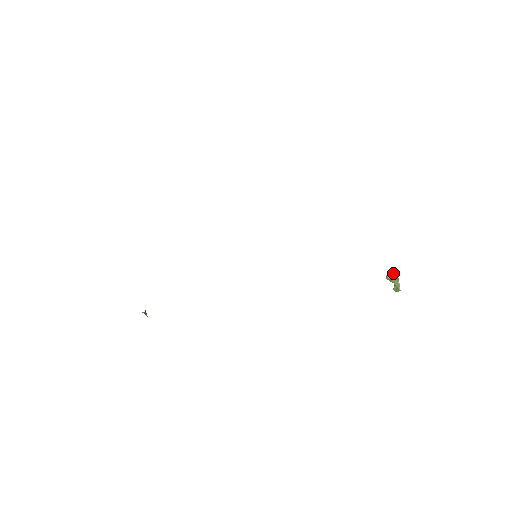
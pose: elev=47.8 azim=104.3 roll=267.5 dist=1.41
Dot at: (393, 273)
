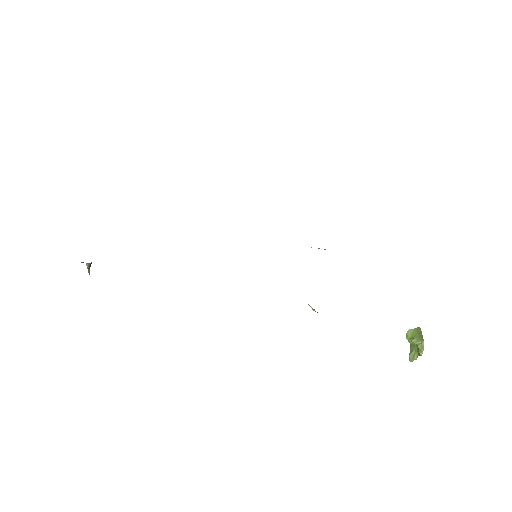
Dot at: (416, 331)
